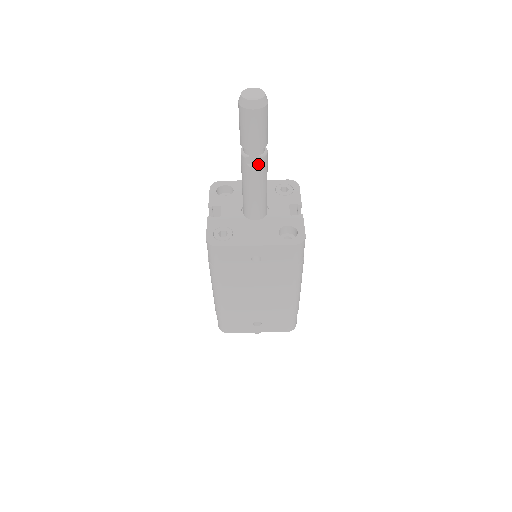
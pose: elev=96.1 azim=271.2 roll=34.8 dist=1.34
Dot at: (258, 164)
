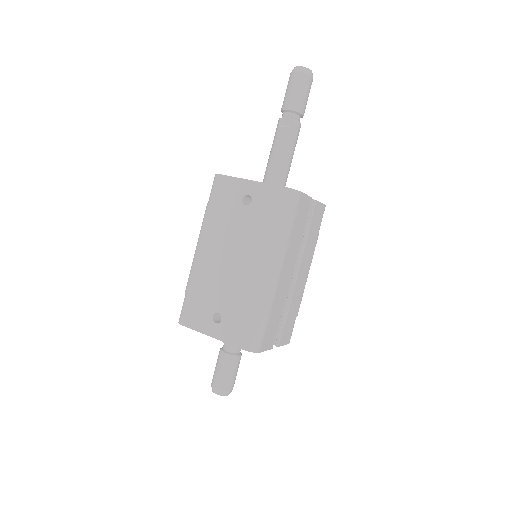
Dot at: (288, 126)
